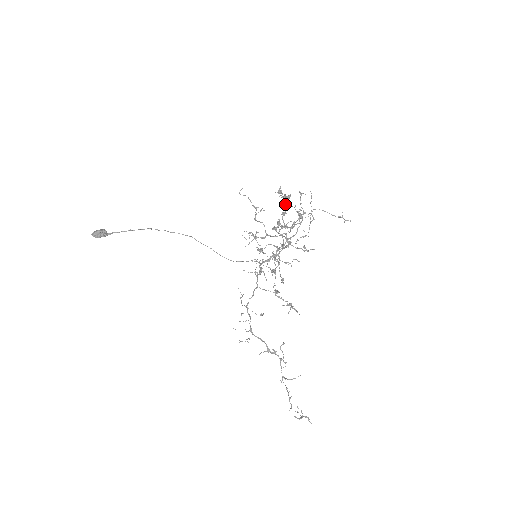
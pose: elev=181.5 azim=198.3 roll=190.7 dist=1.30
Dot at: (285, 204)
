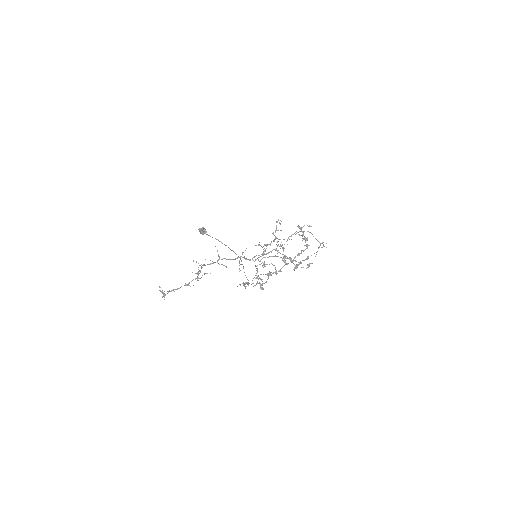
Dot at: occluded
